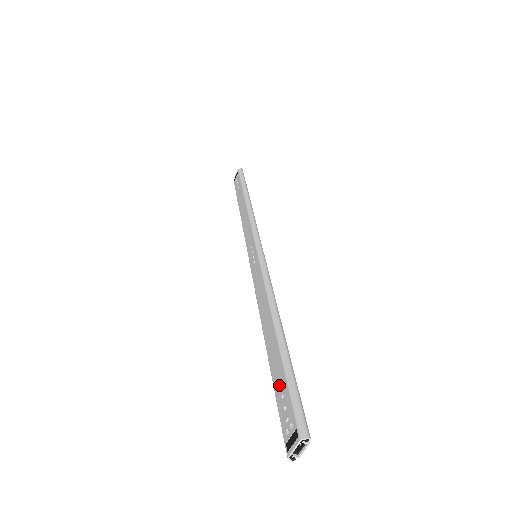
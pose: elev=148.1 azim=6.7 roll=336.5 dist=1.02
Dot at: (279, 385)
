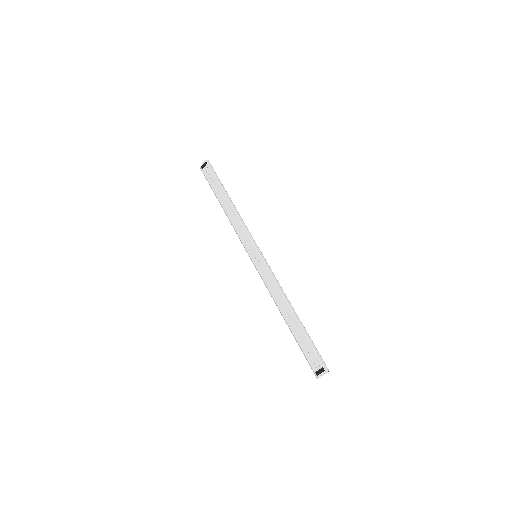
Dot at: (305, 345)
